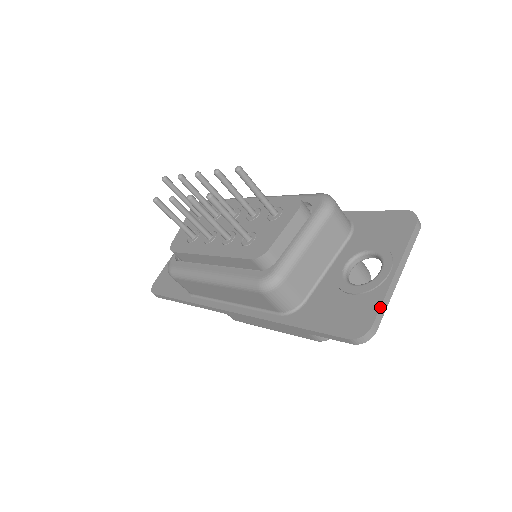
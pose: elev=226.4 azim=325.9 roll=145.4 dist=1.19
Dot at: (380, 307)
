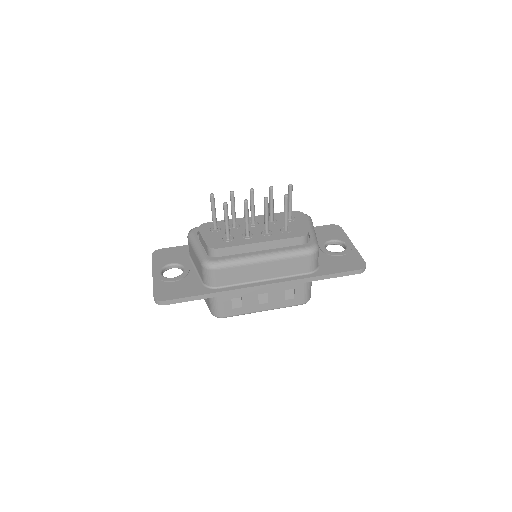
Dot at: (361, 256)
